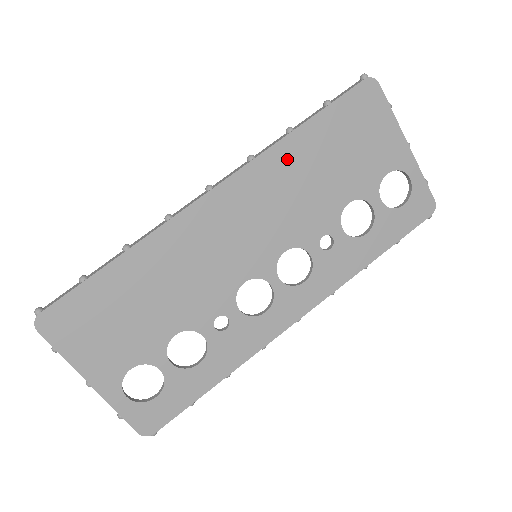
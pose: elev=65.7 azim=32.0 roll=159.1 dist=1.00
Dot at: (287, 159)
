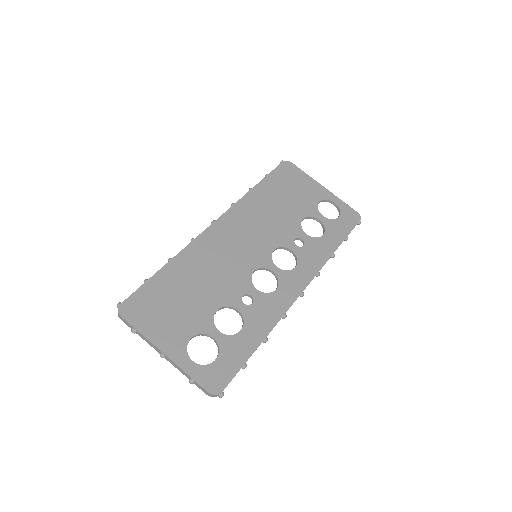
Dot at: (255, 202)
